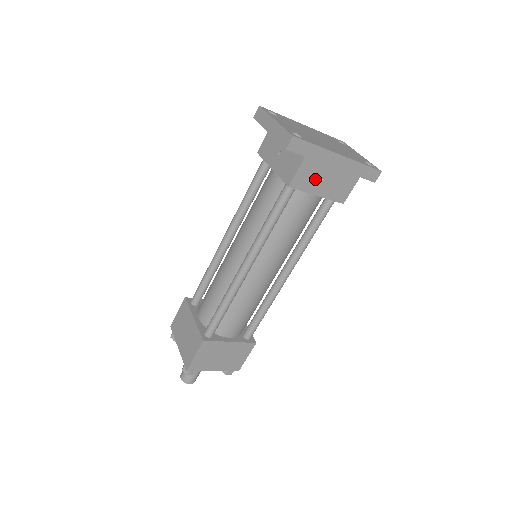
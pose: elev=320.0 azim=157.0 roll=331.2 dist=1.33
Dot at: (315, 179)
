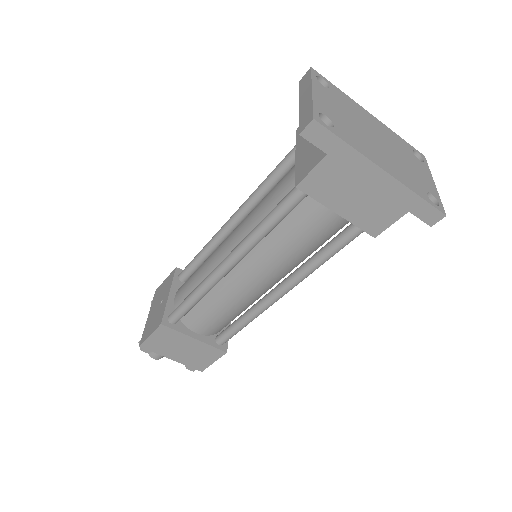
Dot at: (338, 190)
